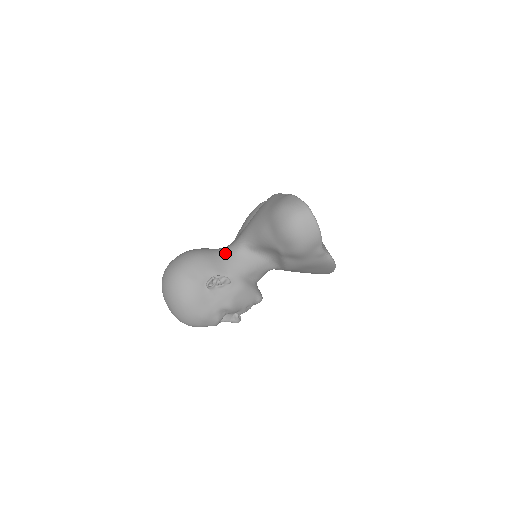
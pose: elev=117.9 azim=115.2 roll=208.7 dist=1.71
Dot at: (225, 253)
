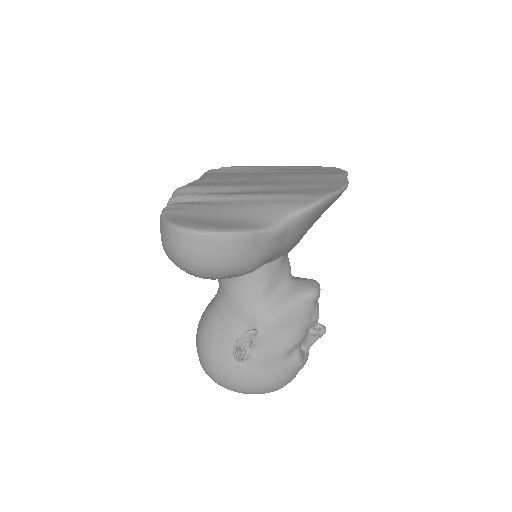
Dot at: (221, 301)
